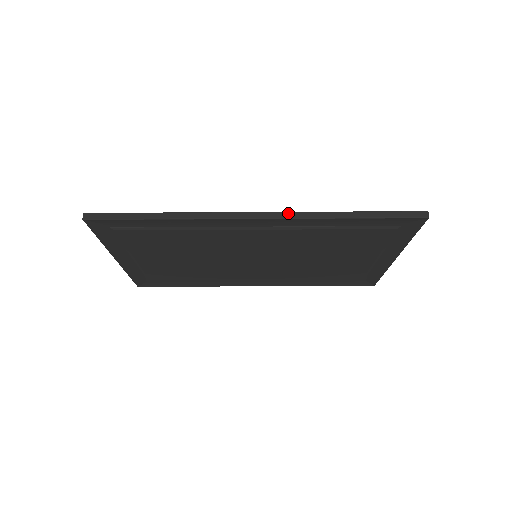
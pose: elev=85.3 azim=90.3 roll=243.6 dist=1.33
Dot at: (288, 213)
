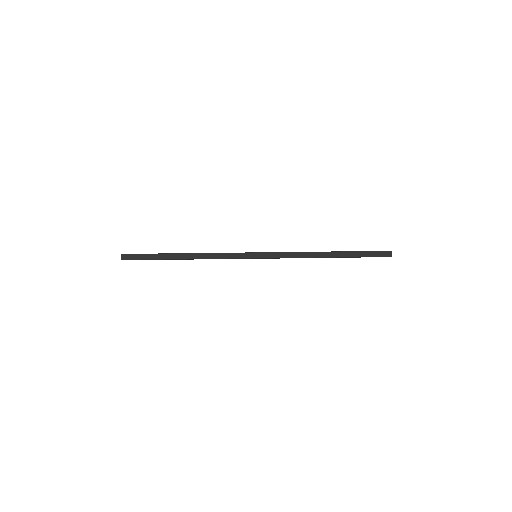
Dot at: (282, 253)
